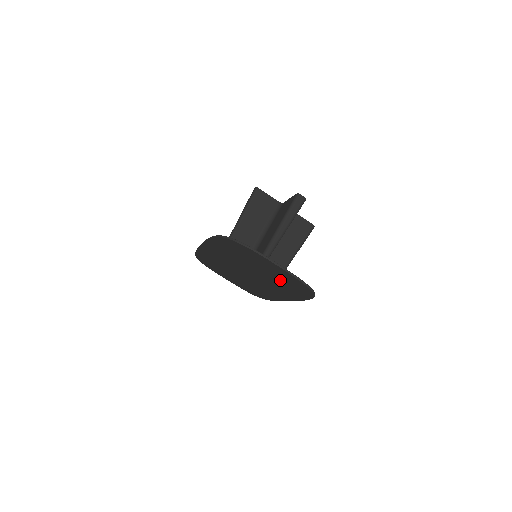
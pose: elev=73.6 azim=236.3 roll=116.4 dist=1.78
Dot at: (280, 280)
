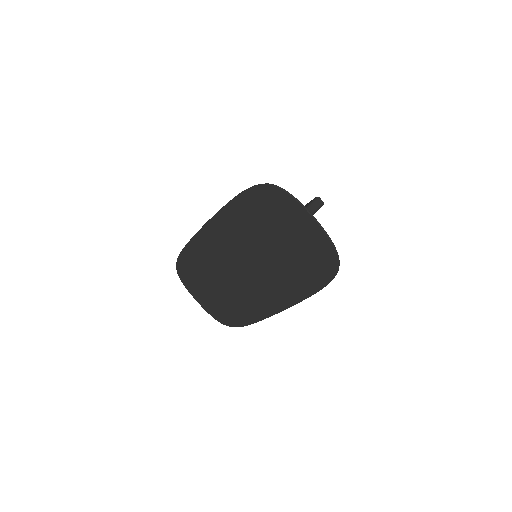
Dot at: (297, 258)
